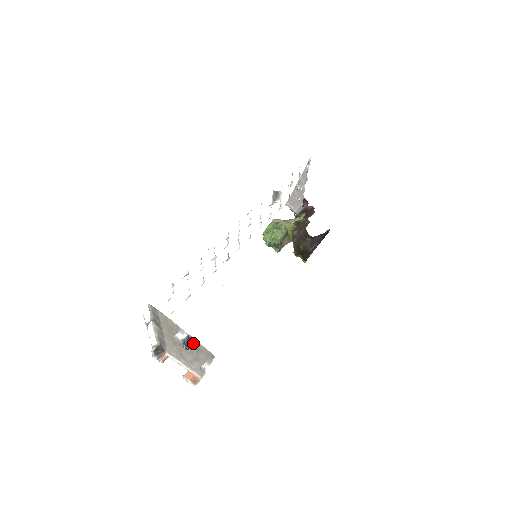
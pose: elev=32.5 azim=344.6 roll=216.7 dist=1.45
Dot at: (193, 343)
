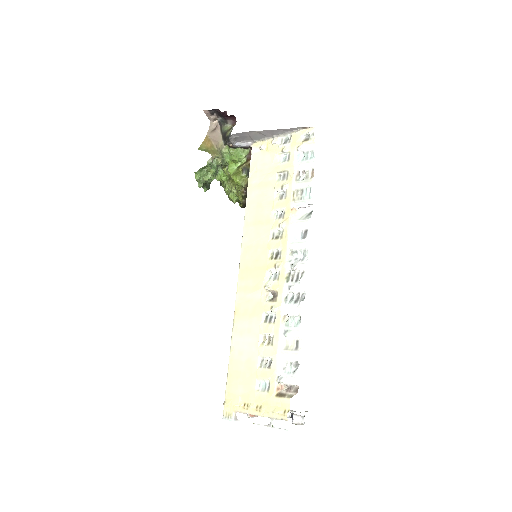
Dot at: occluded
